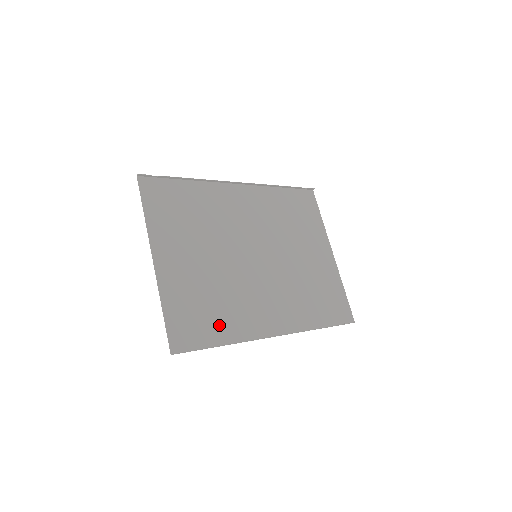
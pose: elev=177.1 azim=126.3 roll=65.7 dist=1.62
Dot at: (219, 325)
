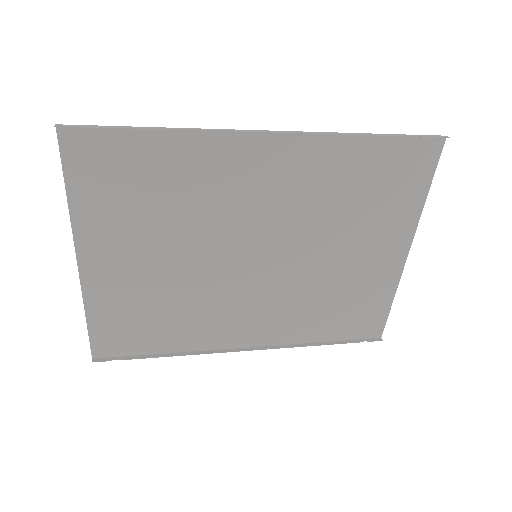
Dot at: (165, 335)
